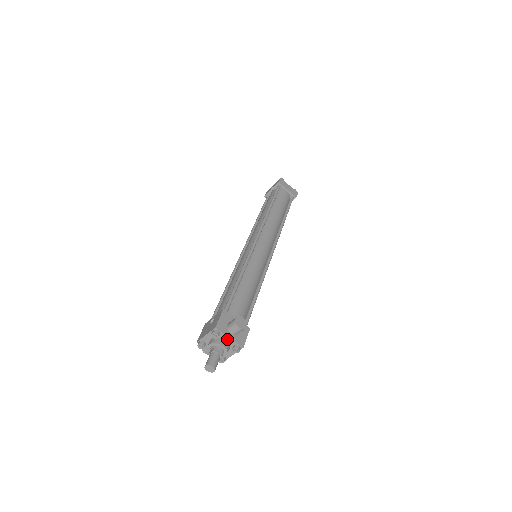
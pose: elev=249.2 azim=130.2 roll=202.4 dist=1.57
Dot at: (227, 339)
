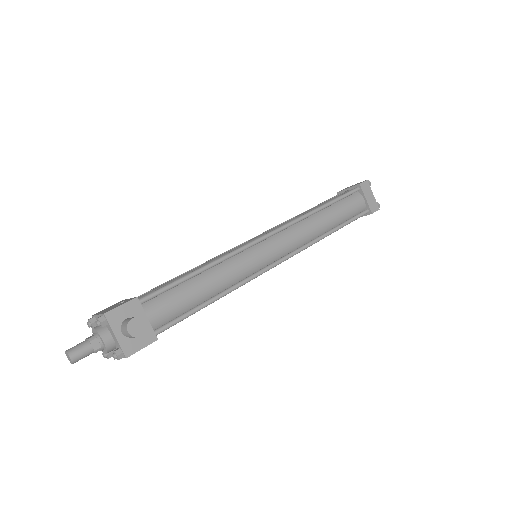
Dot at: (114, 336)
